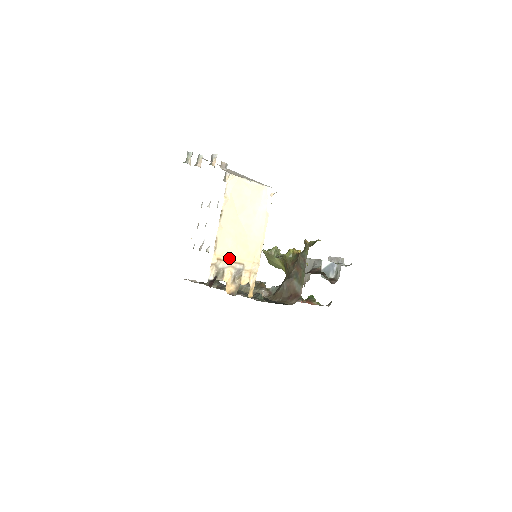
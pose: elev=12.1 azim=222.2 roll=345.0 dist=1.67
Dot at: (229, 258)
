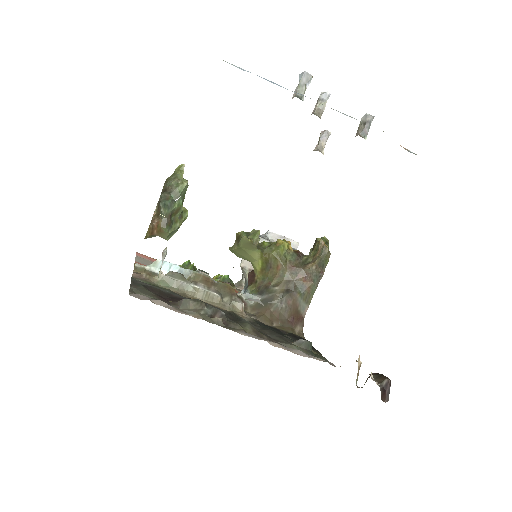
Dot at: occluded
